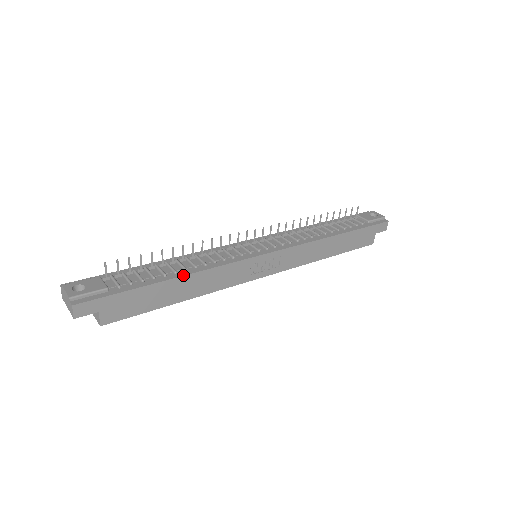
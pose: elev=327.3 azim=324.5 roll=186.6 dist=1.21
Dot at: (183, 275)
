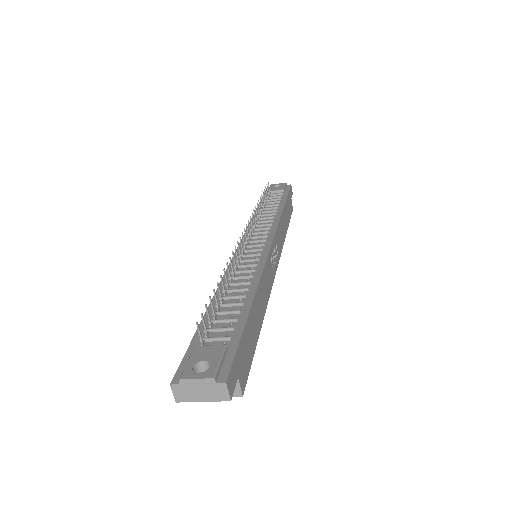
Dot at: (254, 294)
